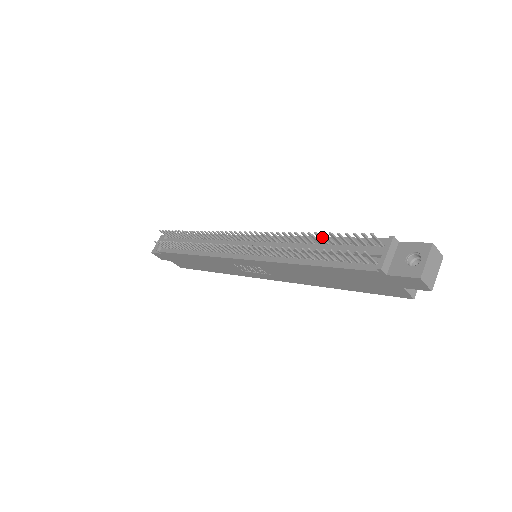
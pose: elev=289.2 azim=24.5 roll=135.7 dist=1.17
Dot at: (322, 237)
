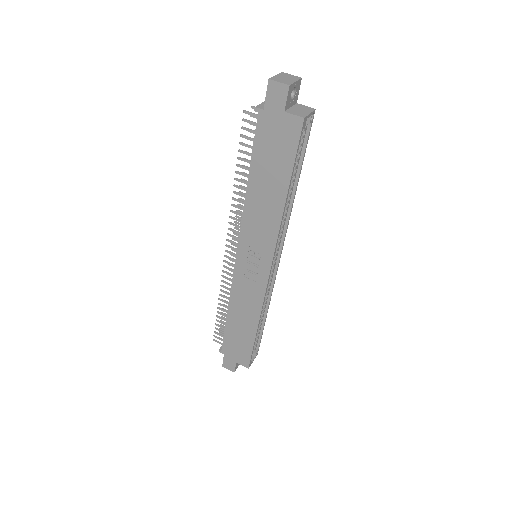
Dot at: occluded
